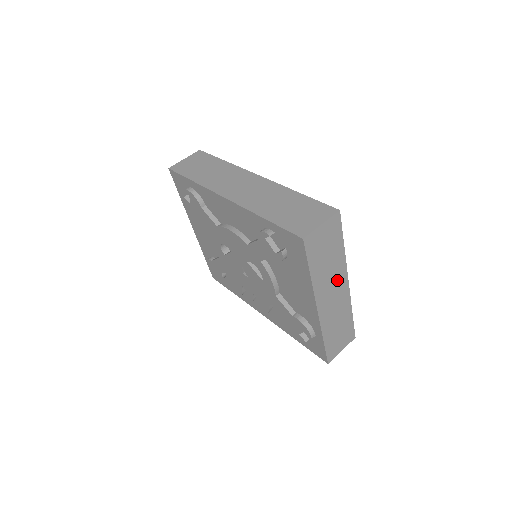
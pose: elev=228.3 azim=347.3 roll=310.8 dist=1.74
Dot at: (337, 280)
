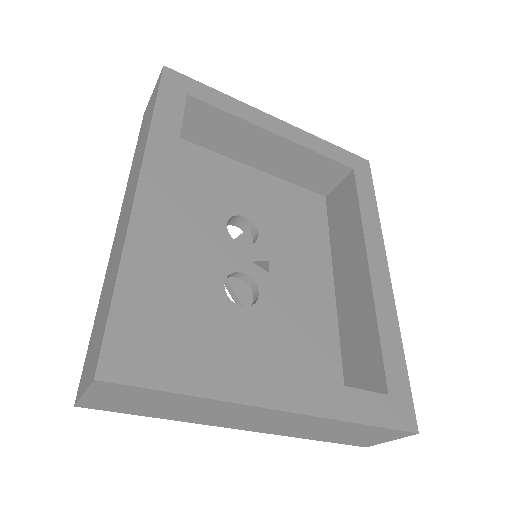
Dot at: (241, 413)
